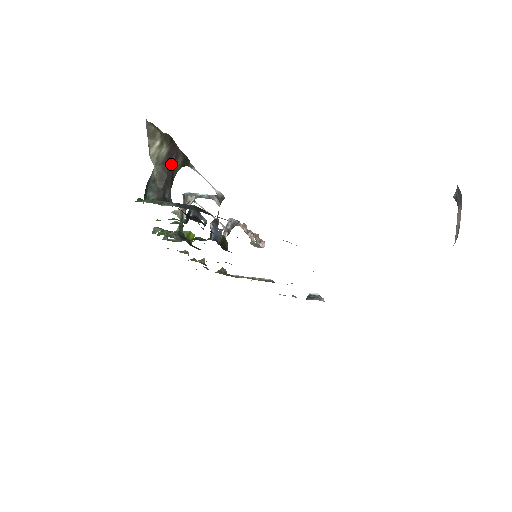
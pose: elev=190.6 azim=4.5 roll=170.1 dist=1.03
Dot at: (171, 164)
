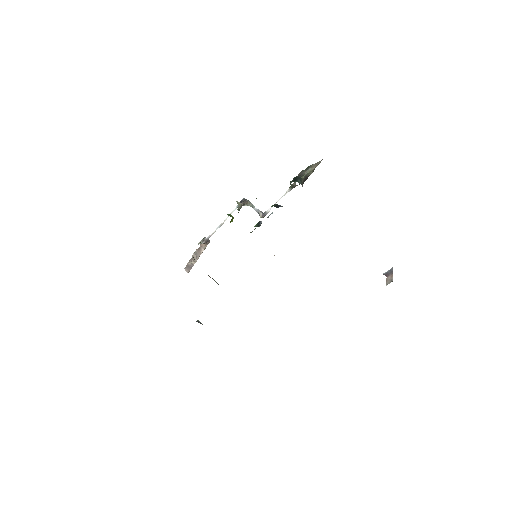
Dot at: occluded
